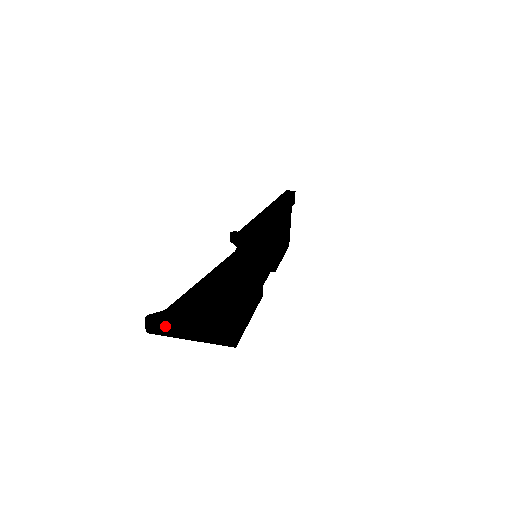
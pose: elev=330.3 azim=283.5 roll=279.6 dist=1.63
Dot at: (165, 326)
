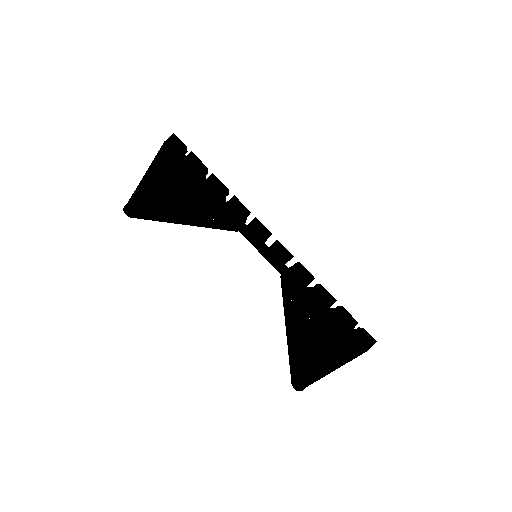
Dot at: occluded
